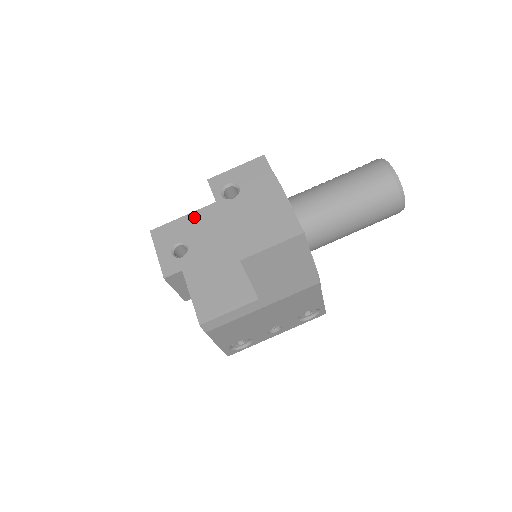
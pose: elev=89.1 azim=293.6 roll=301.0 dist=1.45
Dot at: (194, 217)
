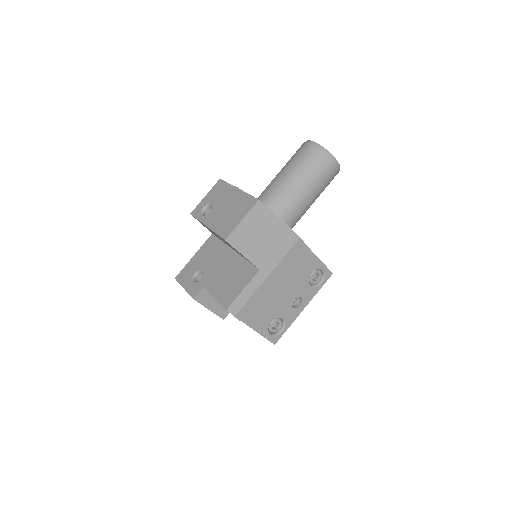
Dot at: (200, 252)
